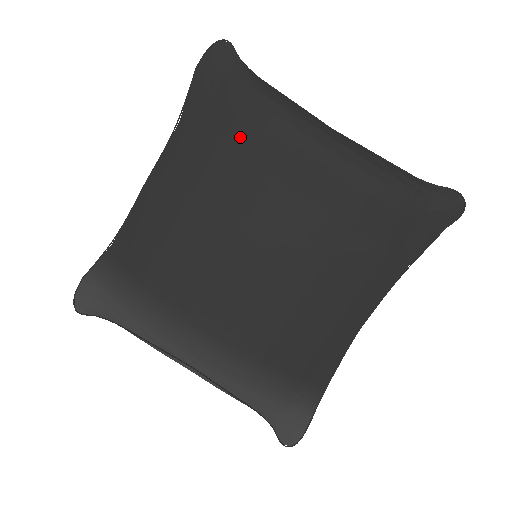
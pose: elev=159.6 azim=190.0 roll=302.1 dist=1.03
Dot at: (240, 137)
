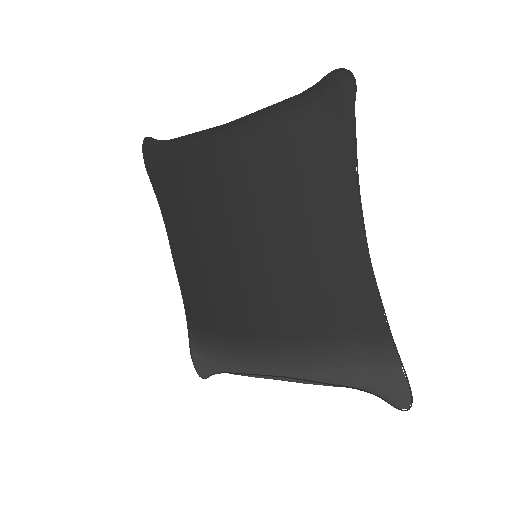
Dot at: (178, 187)
